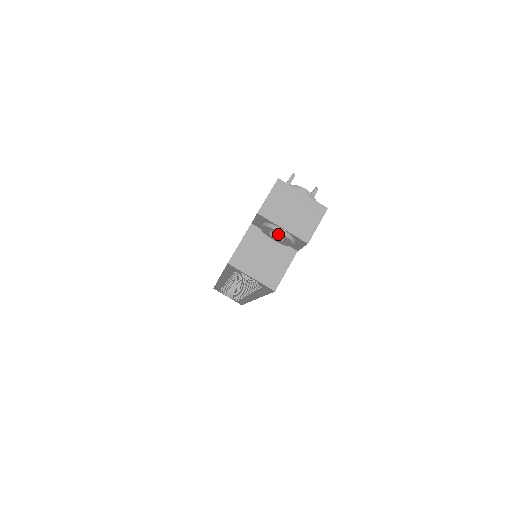
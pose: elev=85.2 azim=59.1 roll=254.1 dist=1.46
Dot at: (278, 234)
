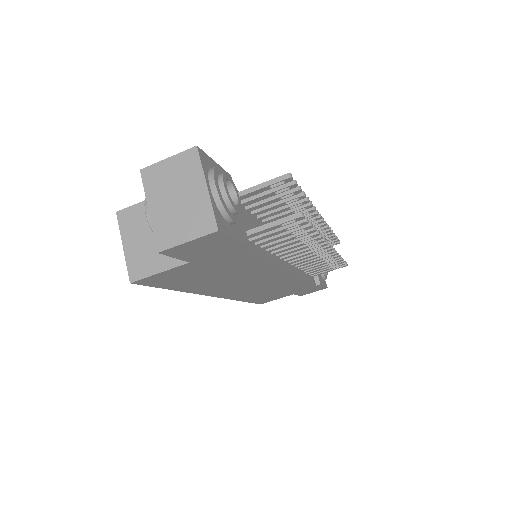
Dot at: occluded
